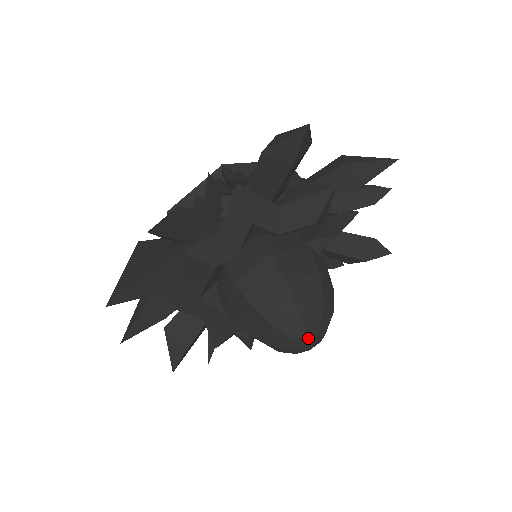
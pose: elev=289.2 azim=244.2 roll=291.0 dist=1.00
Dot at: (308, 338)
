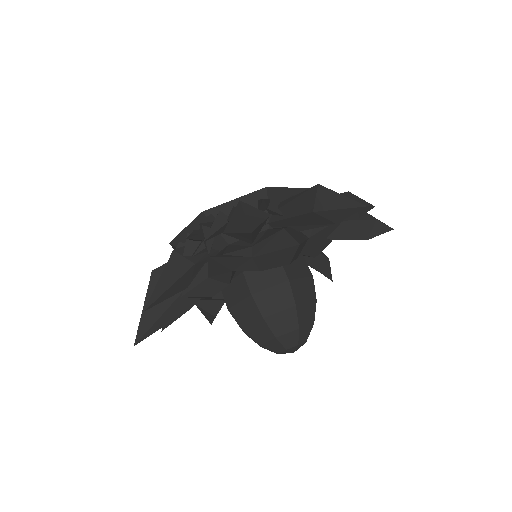
Dot at: (289, 351)
